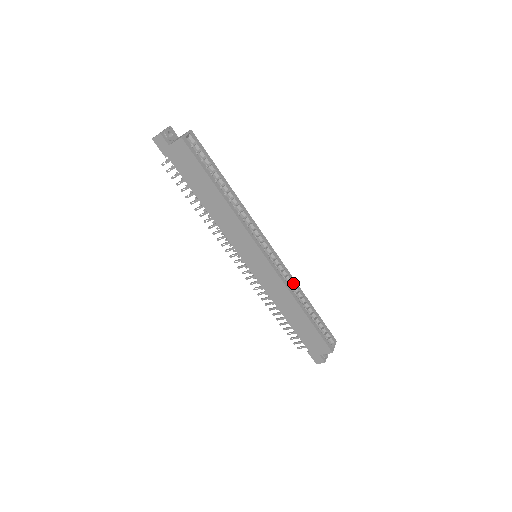
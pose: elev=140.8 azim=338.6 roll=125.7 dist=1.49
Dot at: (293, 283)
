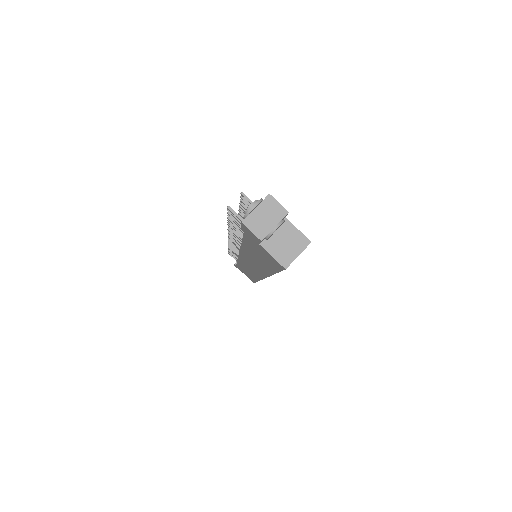
Dot at: occluded
